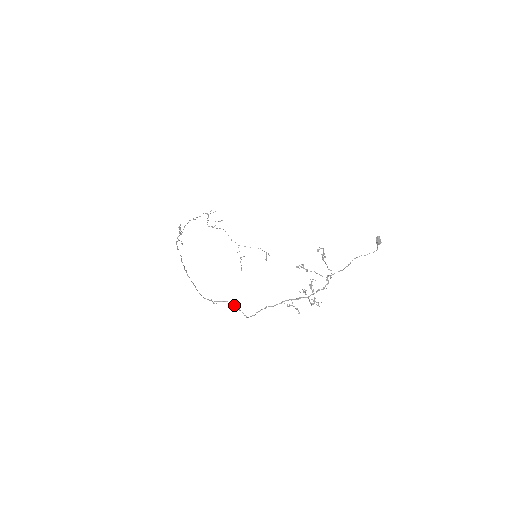
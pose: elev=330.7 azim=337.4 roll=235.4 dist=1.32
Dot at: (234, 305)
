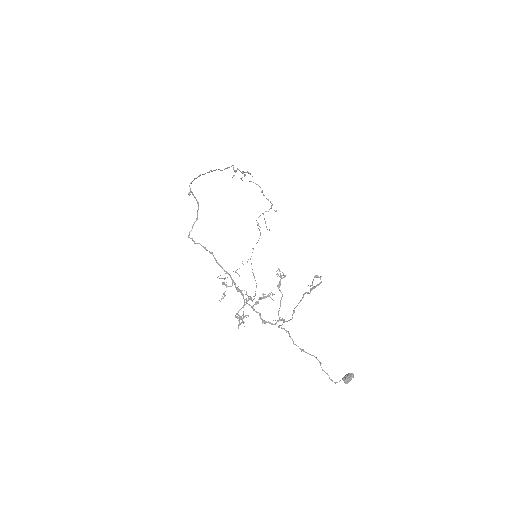
Dot at: occluded
